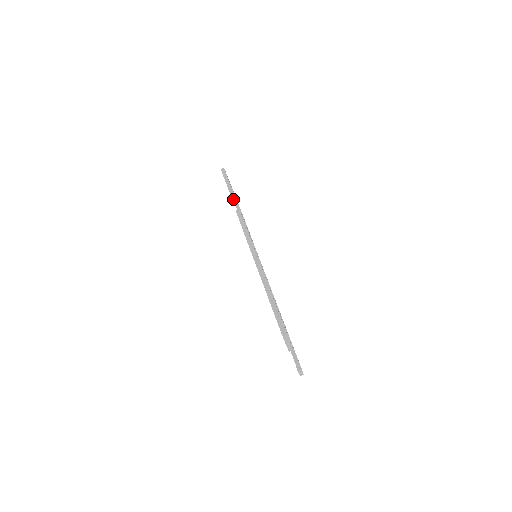
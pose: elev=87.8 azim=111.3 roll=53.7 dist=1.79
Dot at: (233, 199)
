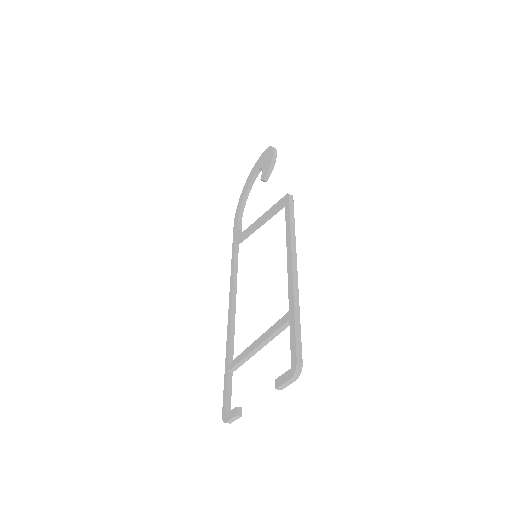
Dot at: (249, 184)
